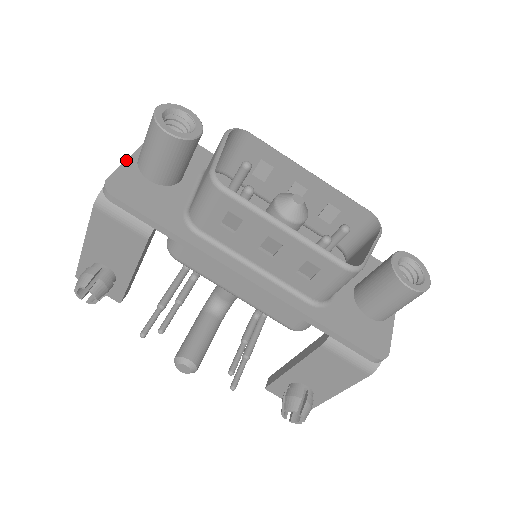
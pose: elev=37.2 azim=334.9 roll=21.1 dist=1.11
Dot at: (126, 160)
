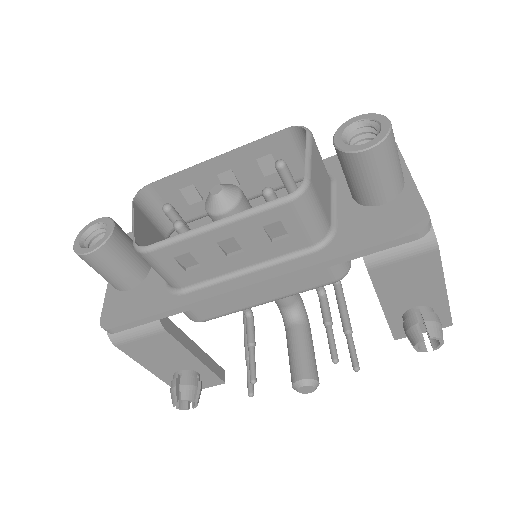
Dot at: (106, 293)
